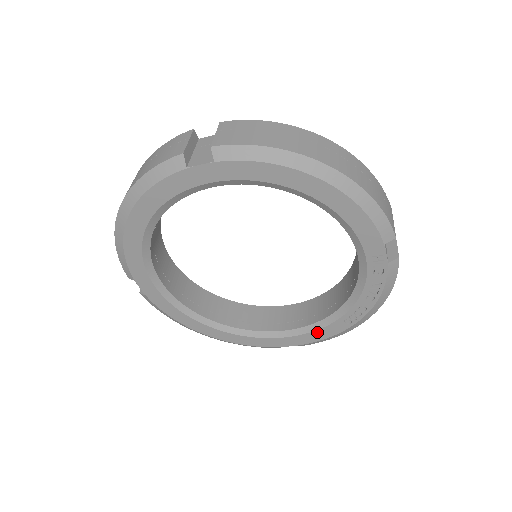
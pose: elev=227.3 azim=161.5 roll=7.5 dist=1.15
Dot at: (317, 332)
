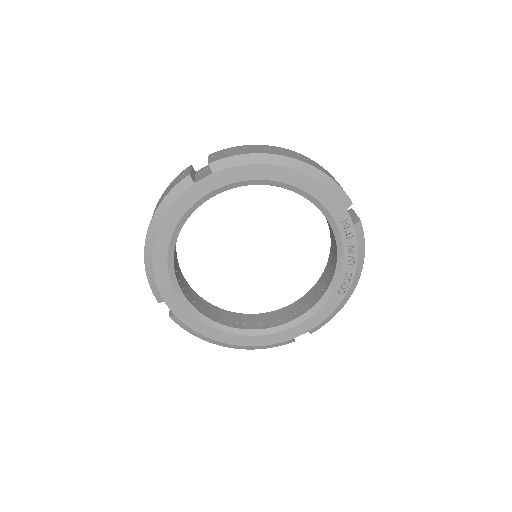
Dot at: (320, 311)
